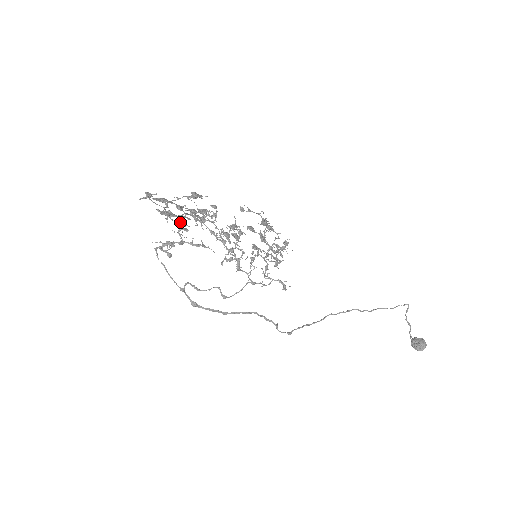
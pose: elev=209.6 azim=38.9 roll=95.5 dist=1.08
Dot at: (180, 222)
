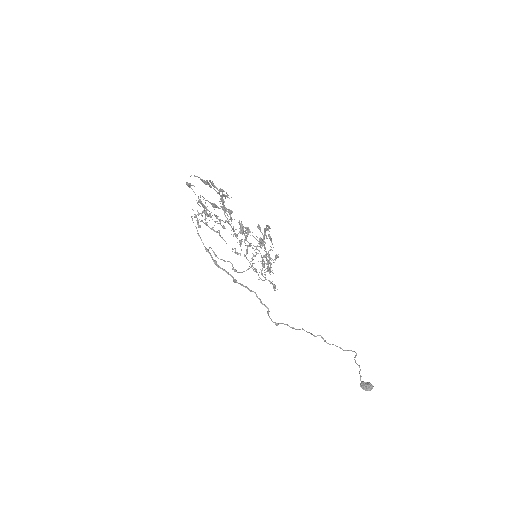
Dot at: occluded
